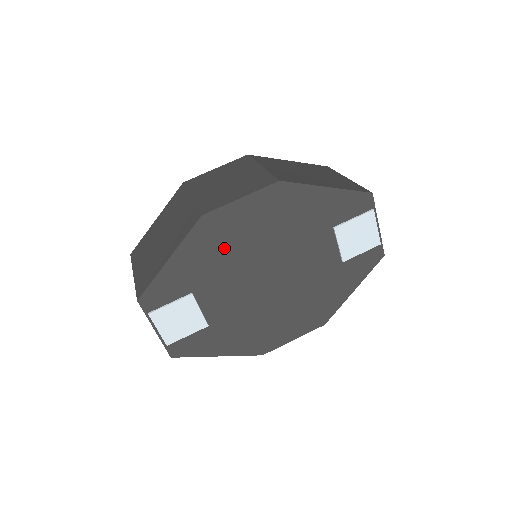
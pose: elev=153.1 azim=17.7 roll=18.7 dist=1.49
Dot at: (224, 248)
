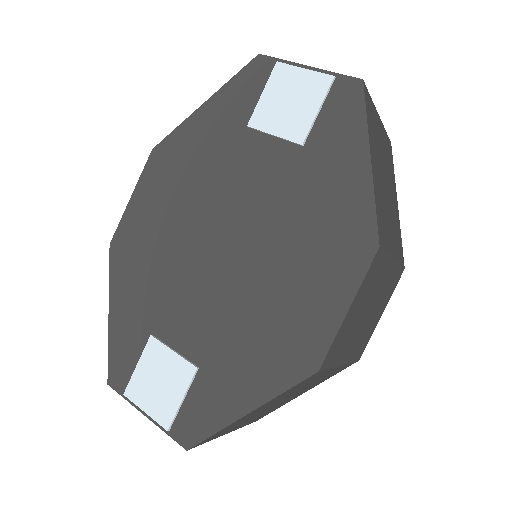
Dot at: (150, 258)
